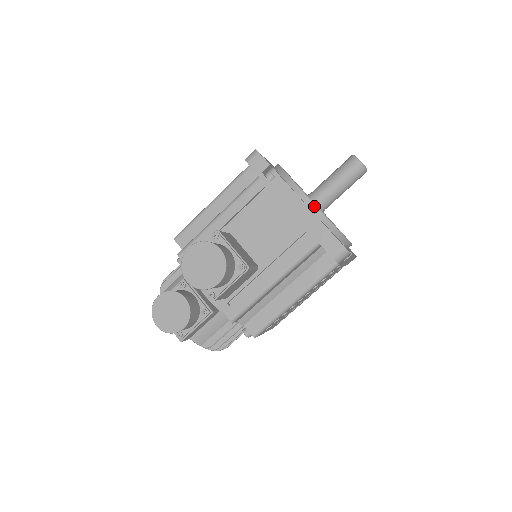
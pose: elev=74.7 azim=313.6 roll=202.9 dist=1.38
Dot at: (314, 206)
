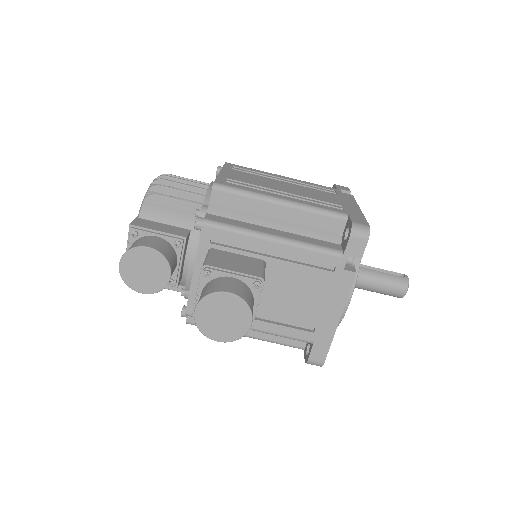
Dot at: (344, 313)
